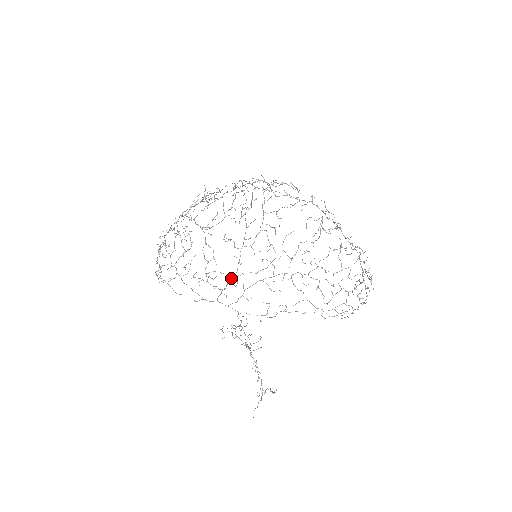
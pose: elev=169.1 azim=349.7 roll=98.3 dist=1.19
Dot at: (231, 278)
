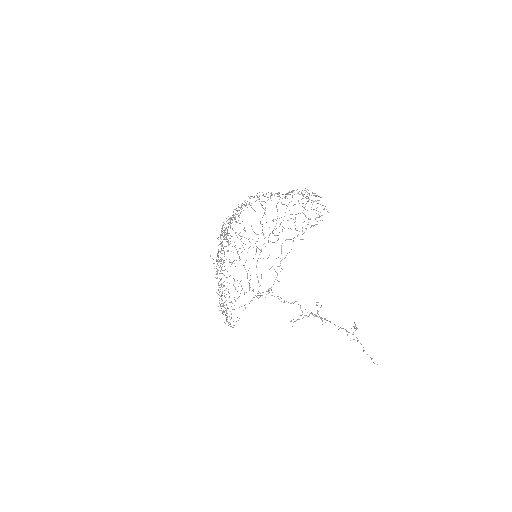
Dot at: (247, 278)
